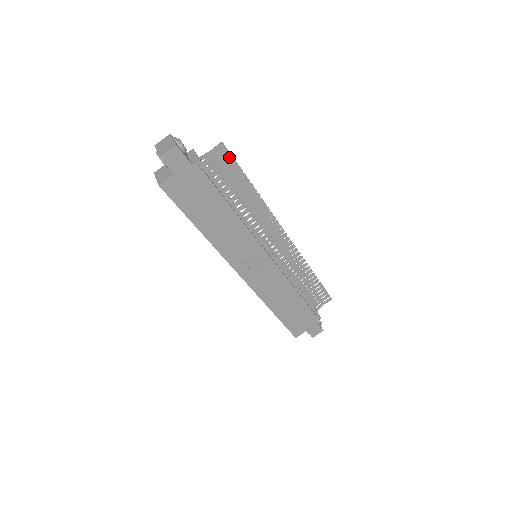
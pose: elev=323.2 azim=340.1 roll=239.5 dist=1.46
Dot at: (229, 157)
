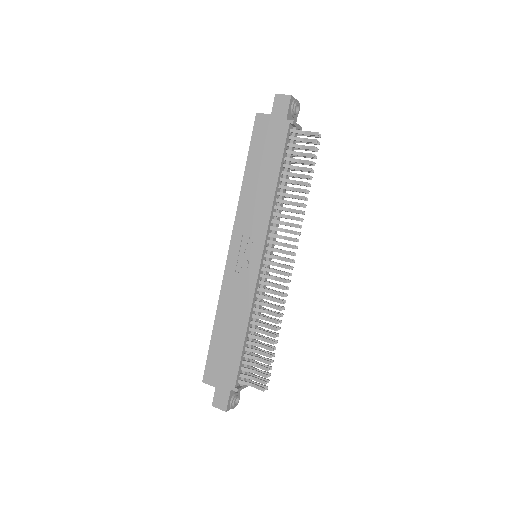
Dot at: (315, 150)
